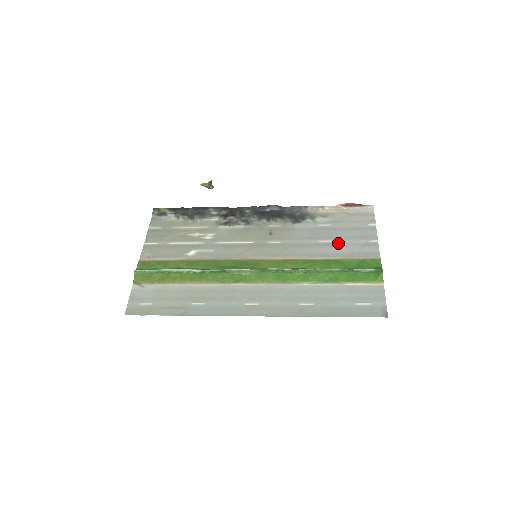
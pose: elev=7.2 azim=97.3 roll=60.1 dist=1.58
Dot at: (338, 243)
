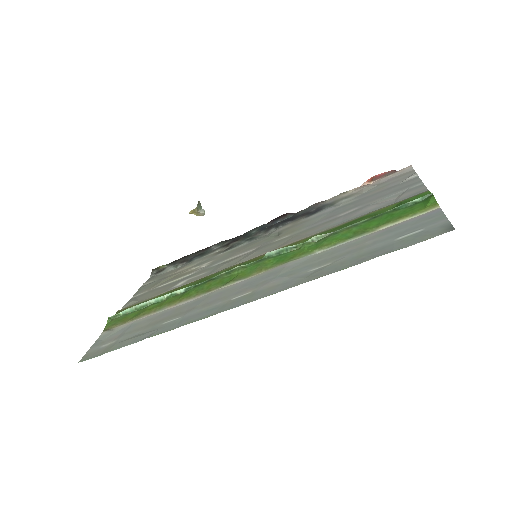
Dot at: (365, 205)
